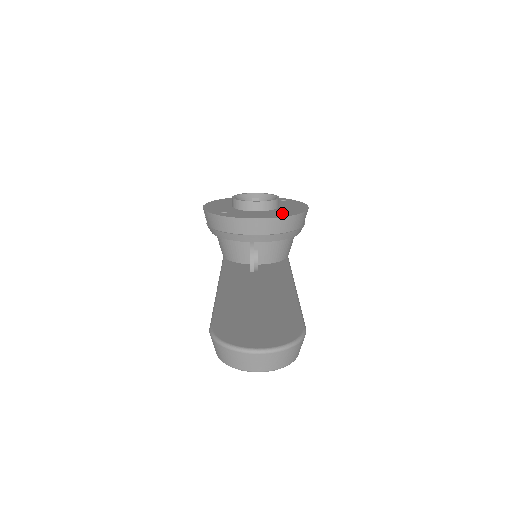
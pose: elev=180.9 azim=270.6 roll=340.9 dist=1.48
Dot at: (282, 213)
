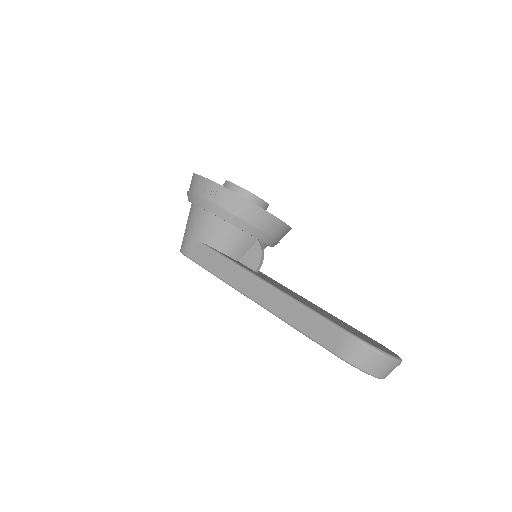
Dot at: occluded
